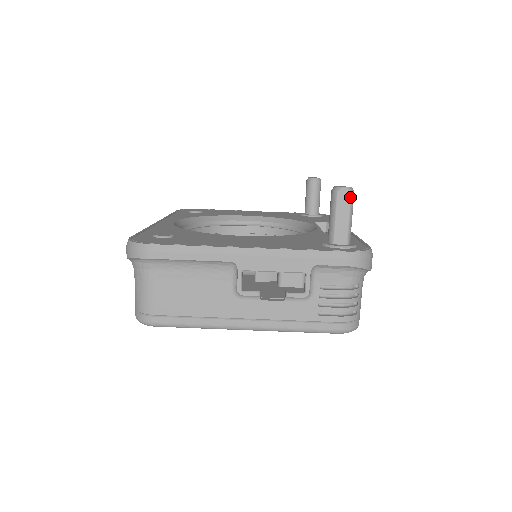
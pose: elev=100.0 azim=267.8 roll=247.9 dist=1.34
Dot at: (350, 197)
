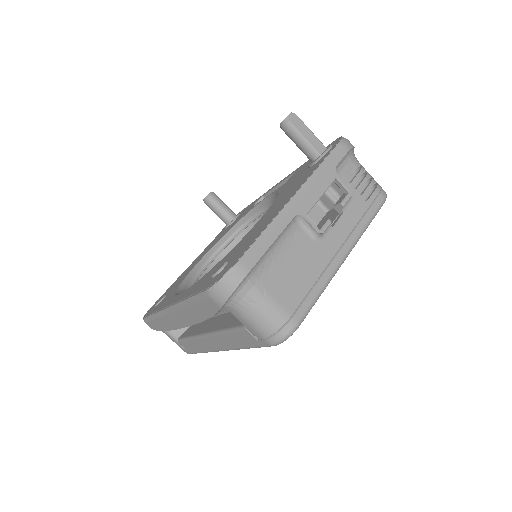
Dot at: (298, 117)
